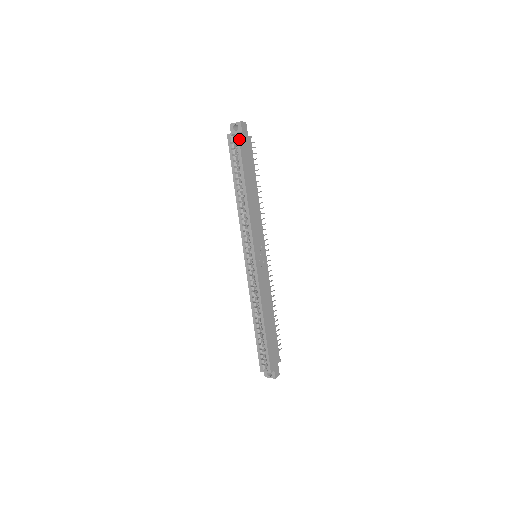
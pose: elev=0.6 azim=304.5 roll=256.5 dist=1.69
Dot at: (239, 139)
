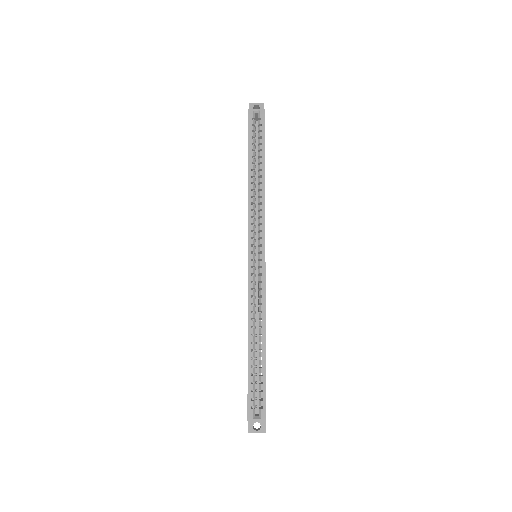
Dot at: (264, 116)
